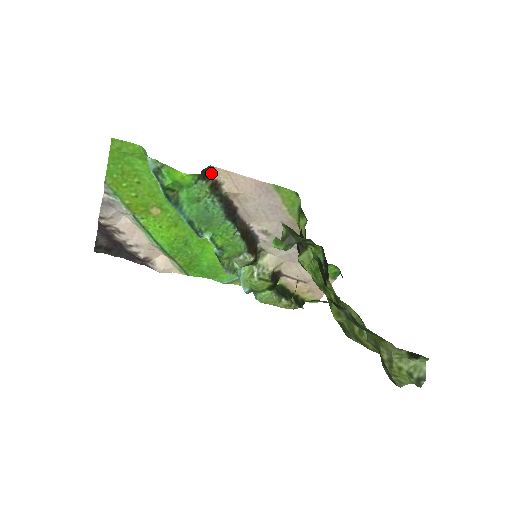
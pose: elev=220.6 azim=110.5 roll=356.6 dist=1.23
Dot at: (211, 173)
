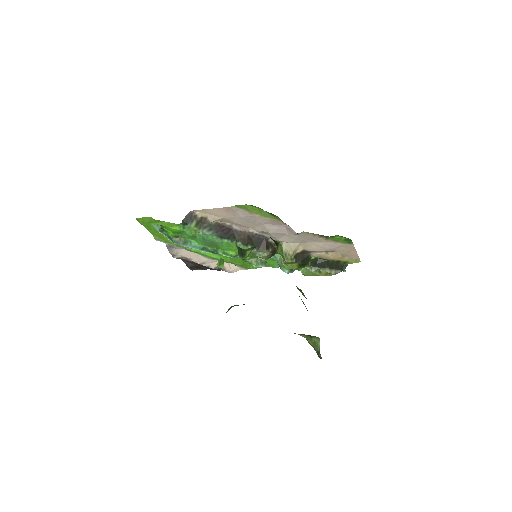
Dot at: (193, 216)
